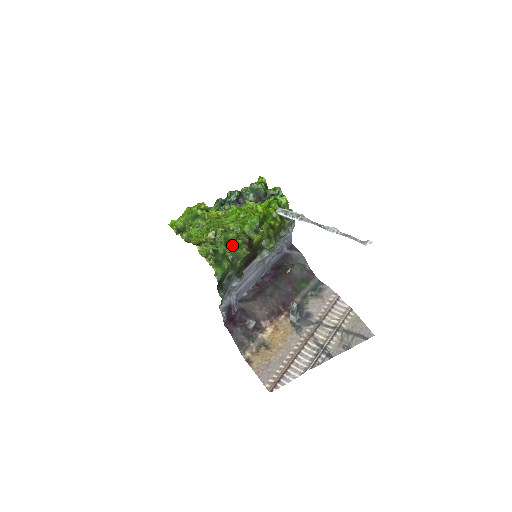
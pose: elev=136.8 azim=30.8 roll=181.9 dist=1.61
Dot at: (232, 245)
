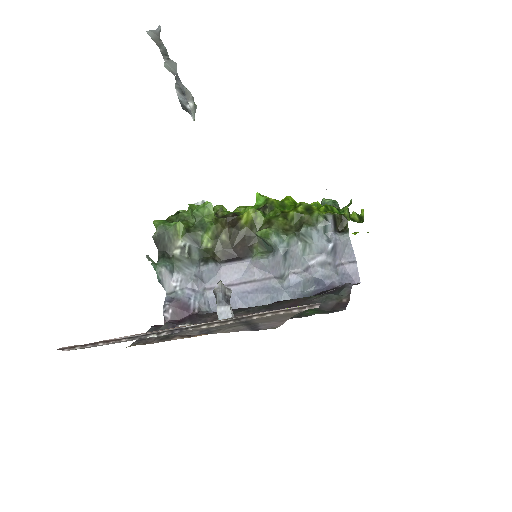
Dot at: (197, 207)
